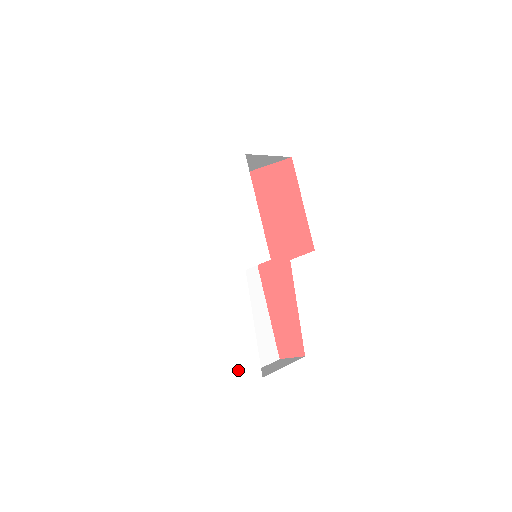
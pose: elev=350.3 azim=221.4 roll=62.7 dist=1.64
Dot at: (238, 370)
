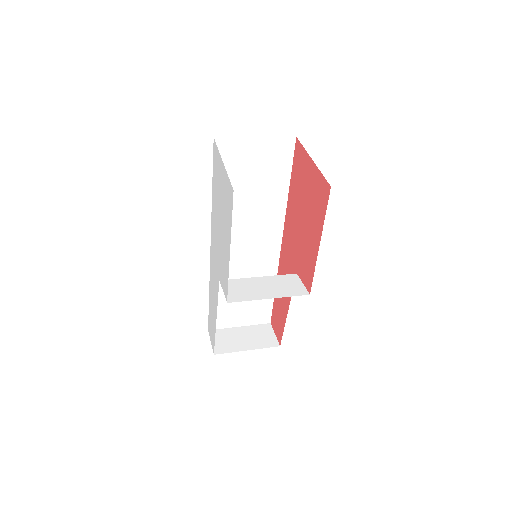
Dot at: (209, 327)
